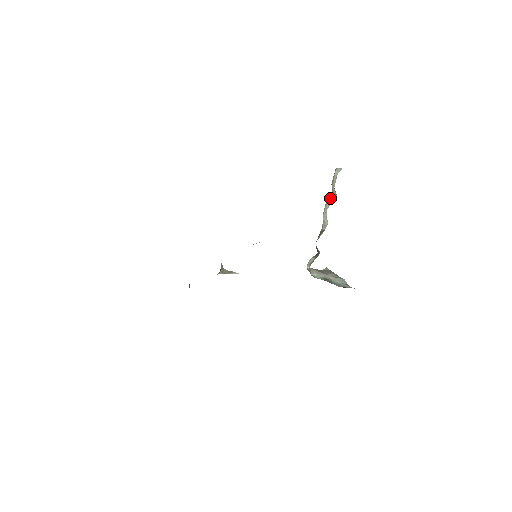
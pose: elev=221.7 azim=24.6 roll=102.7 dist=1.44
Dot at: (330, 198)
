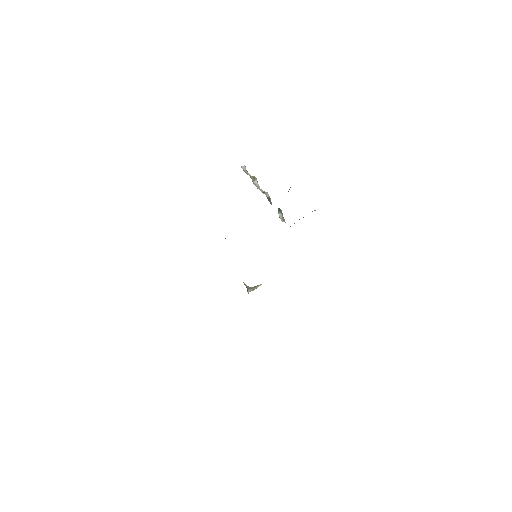
Dot at: (254, 181)
